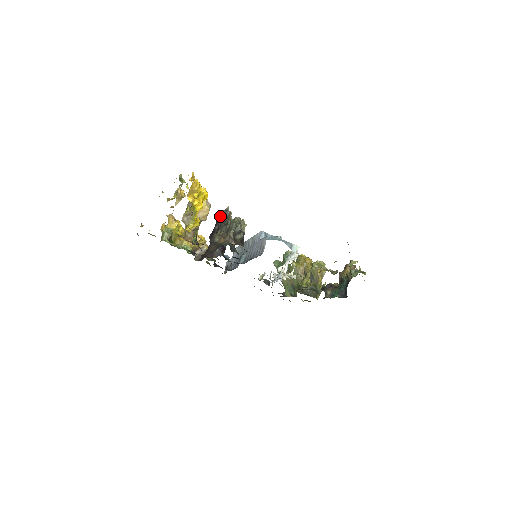
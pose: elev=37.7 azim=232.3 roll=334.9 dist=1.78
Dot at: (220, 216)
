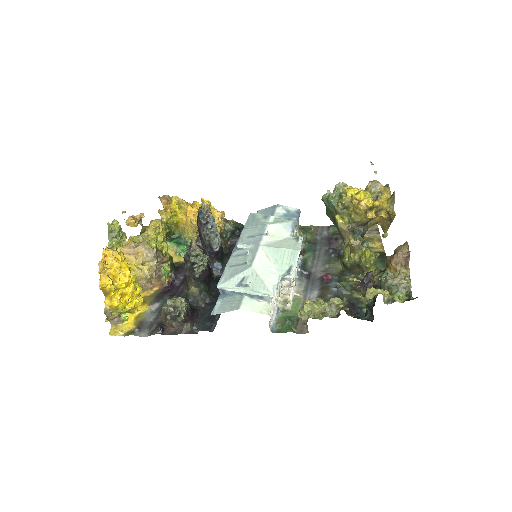
Dot at: (197, 217)
